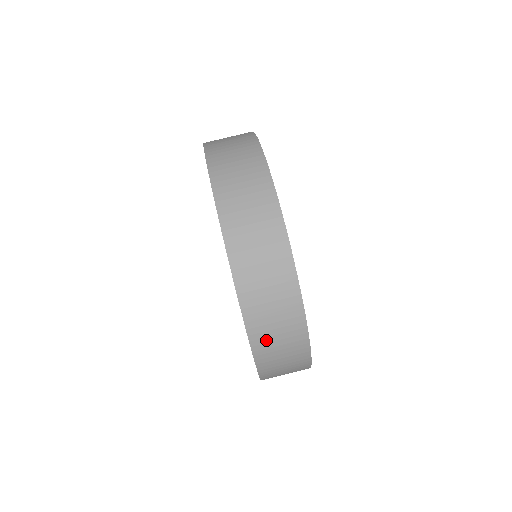
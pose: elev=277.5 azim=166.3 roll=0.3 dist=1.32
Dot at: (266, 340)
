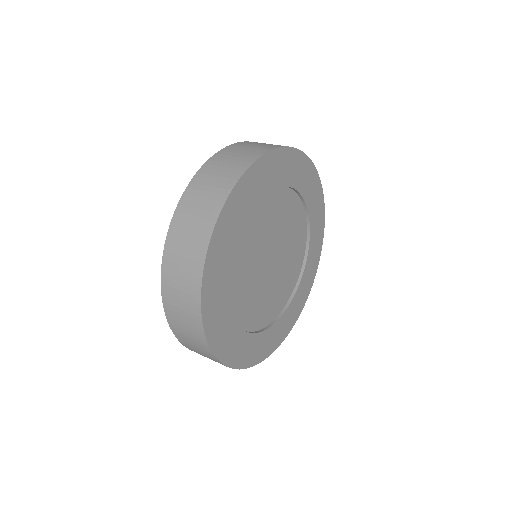
Dot at: (177, 244)
